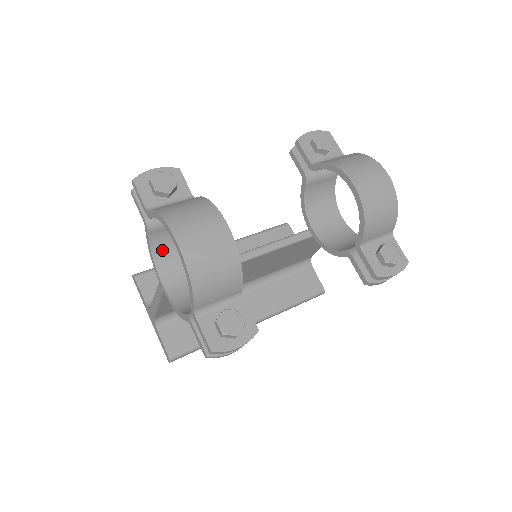
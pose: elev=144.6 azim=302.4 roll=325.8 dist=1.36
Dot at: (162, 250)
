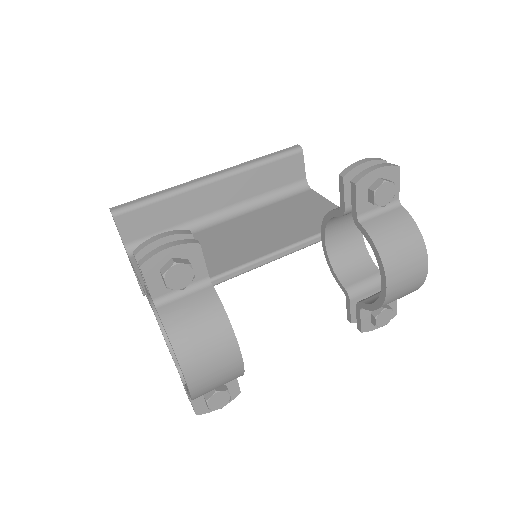
Dot at: occluded
